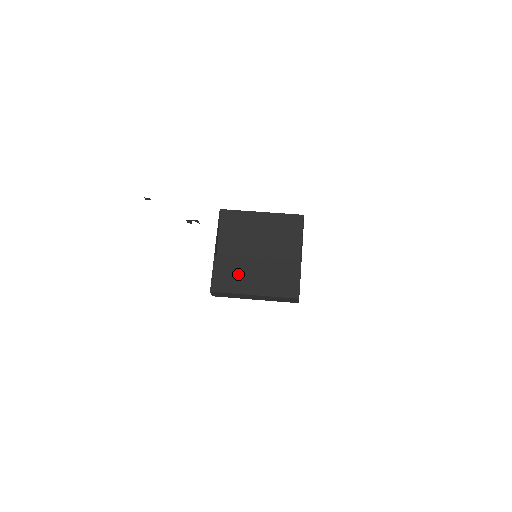
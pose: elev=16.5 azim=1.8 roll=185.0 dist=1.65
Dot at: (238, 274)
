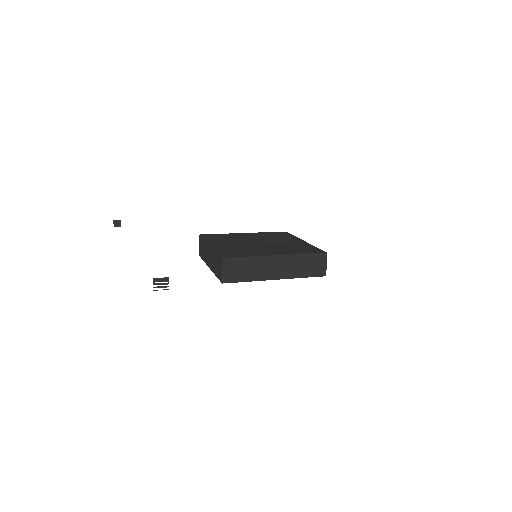
Dot at: (248, 250)
